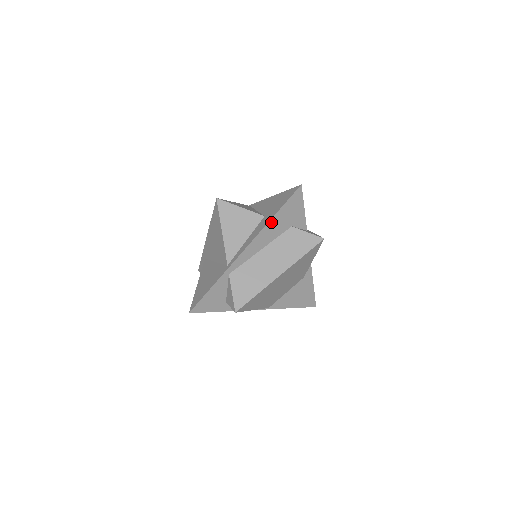
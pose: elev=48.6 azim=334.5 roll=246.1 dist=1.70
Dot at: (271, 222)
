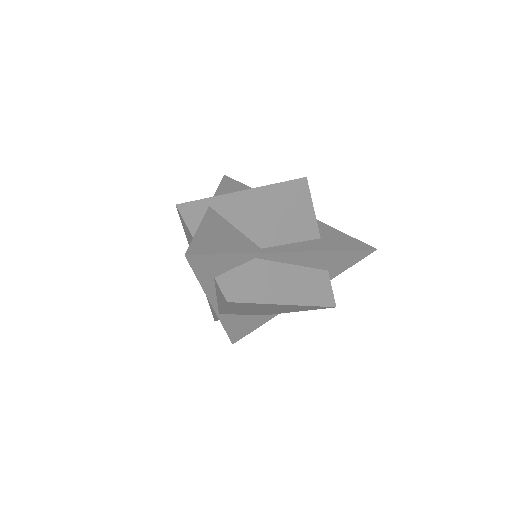
Dot at: (330, 252)
